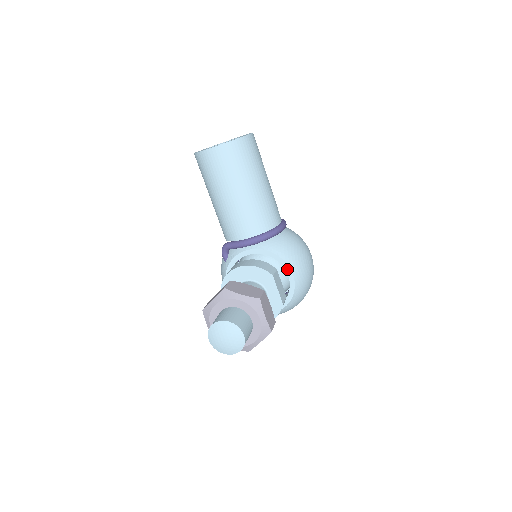
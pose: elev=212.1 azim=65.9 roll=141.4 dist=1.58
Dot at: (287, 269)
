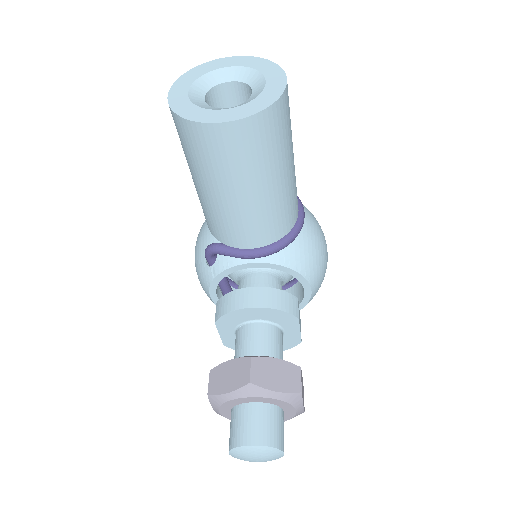
Dot at: (305, 285)
